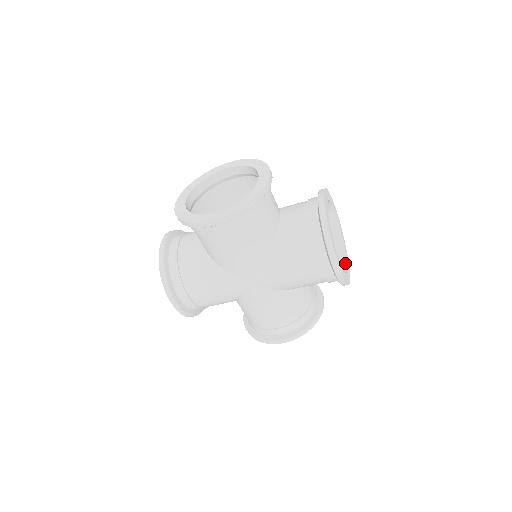
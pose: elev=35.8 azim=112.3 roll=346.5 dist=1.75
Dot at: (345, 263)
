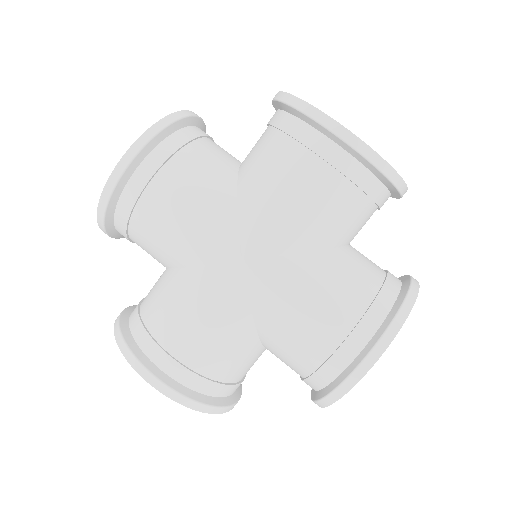
Dot at: occluded
